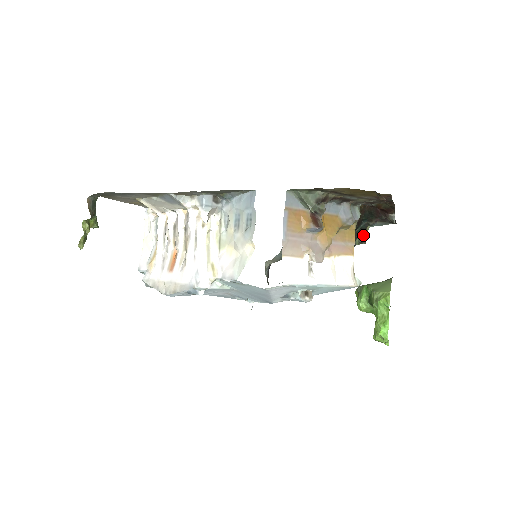
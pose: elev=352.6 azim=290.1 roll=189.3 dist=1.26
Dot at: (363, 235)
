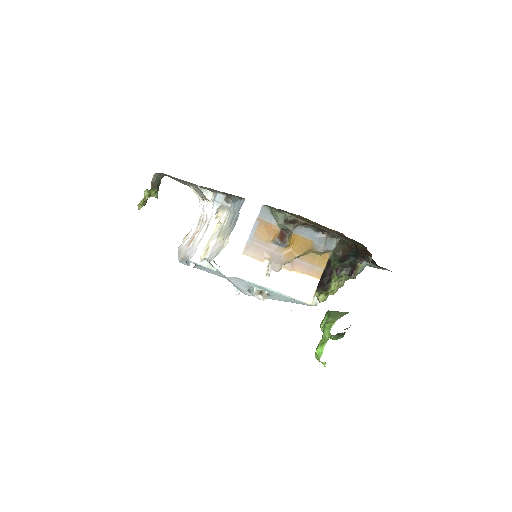
Dot at: (353, 270)
